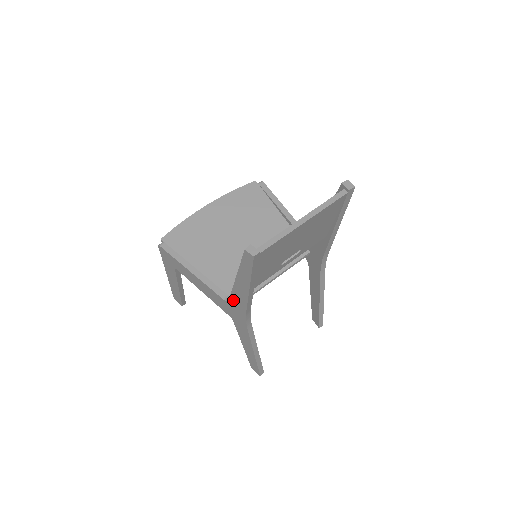
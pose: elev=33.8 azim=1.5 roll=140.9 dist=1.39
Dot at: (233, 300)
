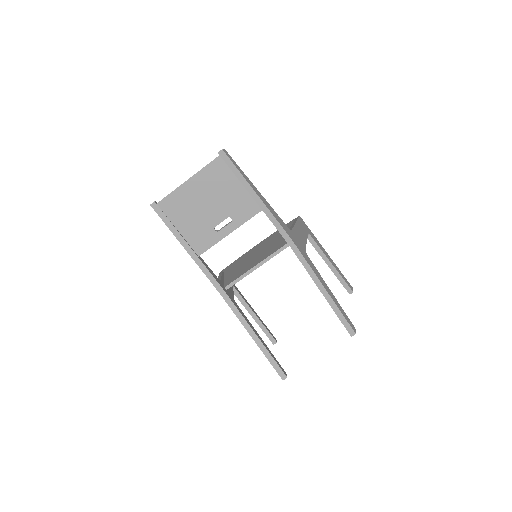
Dot at: occluded
